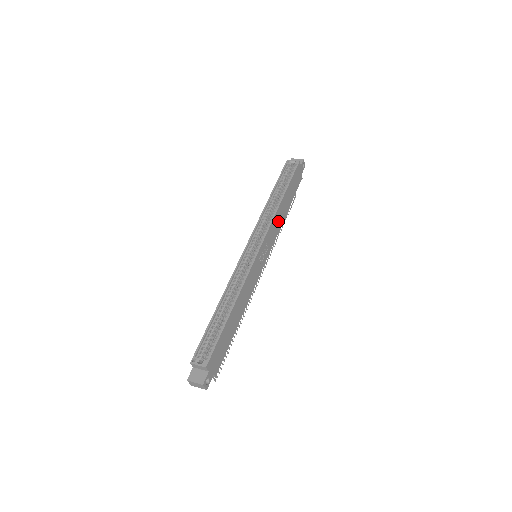
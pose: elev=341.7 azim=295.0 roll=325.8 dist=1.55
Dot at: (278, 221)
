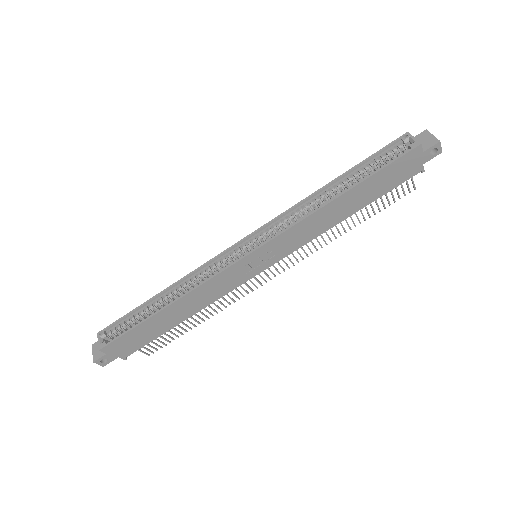
Dot at: (316, 225)
